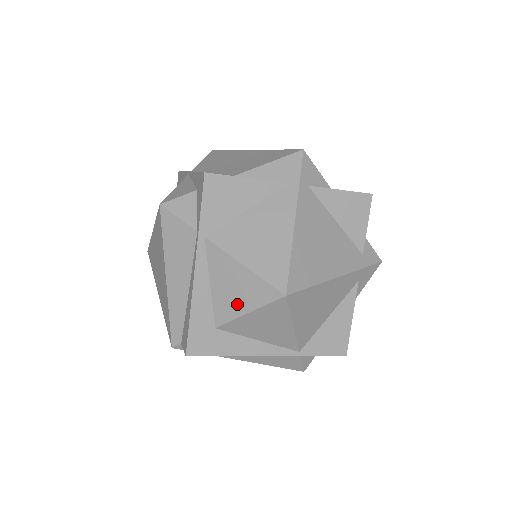
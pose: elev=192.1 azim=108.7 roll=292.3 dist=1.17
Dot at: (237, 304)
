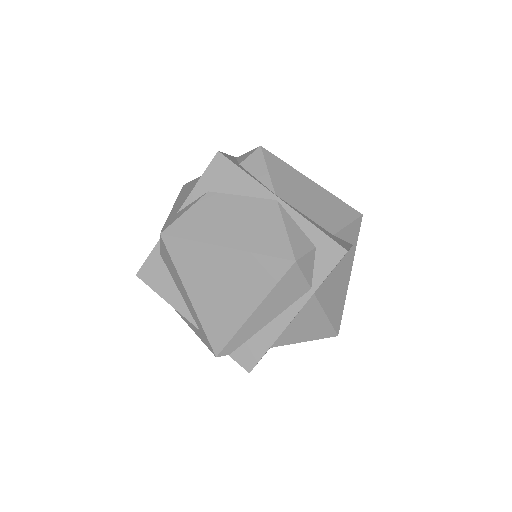
Dot at: (301, 336)
